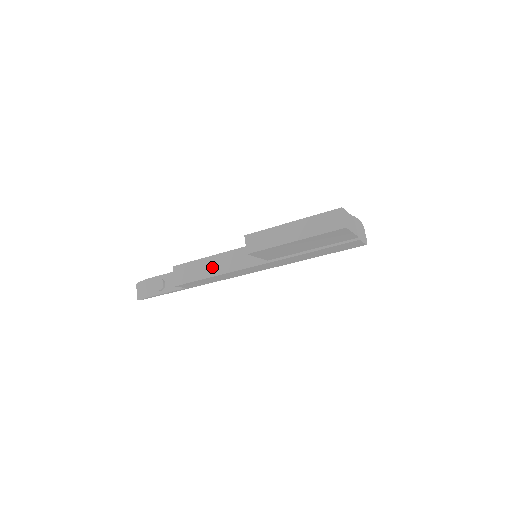
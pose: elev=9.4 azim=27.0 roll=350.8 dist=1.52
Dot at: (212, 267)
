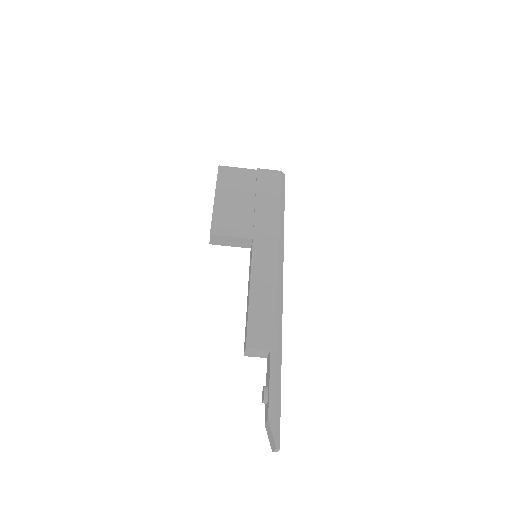
Dot at: occluded
